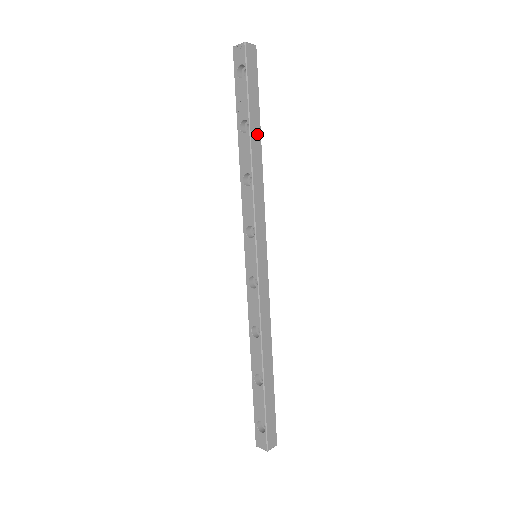
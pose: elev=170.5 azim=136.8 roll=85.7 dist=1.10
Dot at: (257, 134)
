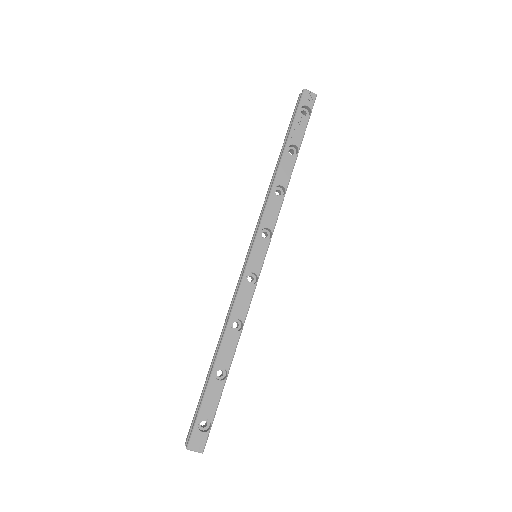
Dot at: occluded
